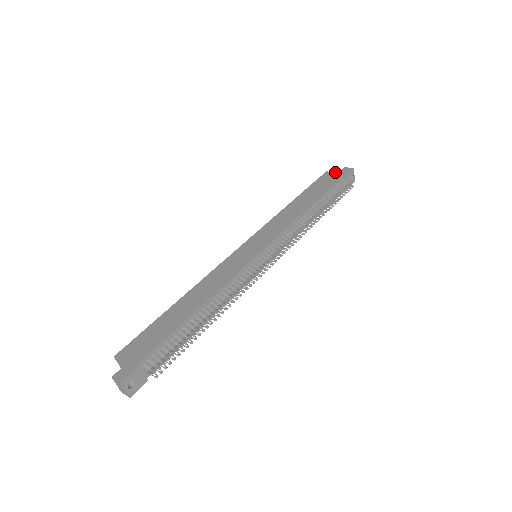
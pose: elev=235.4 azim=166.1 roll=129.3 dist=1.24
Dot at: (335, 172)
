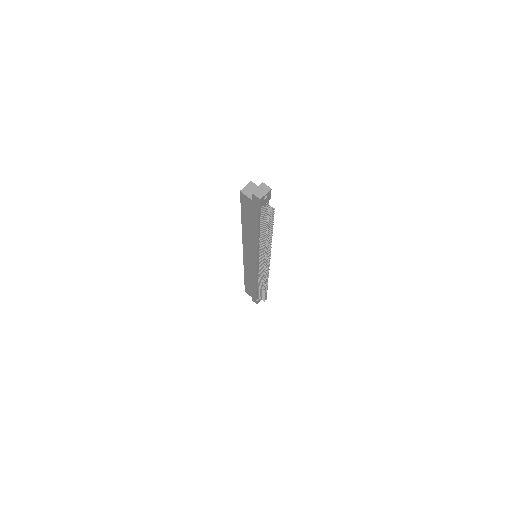
Dot at: occluded
